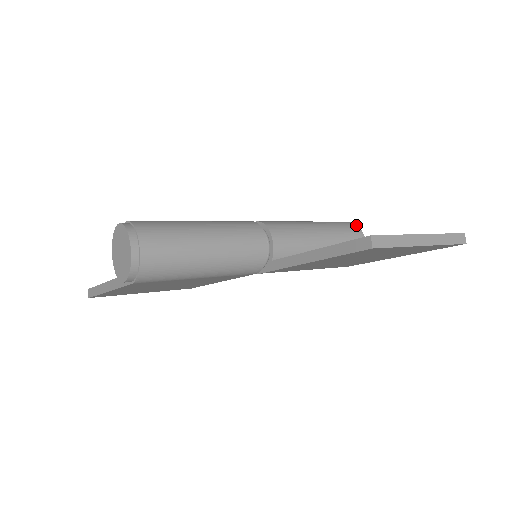
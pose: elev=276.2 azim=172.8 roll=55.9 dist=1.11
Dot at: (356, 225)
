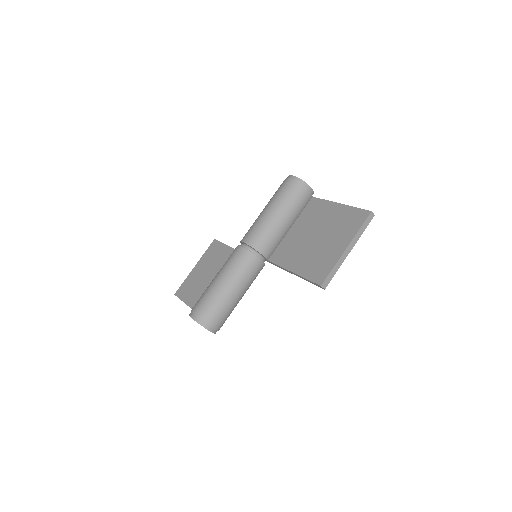
Dot at: (300, 180)
